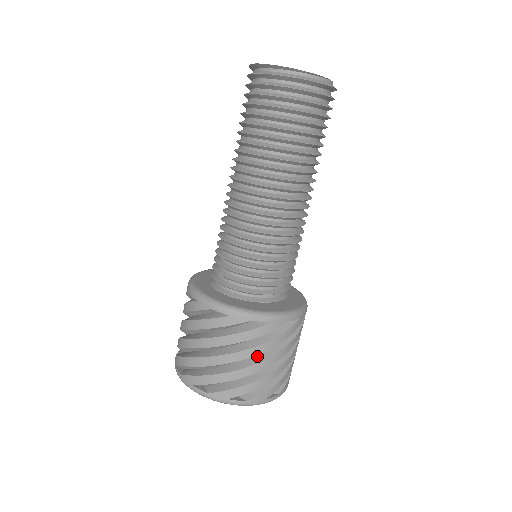
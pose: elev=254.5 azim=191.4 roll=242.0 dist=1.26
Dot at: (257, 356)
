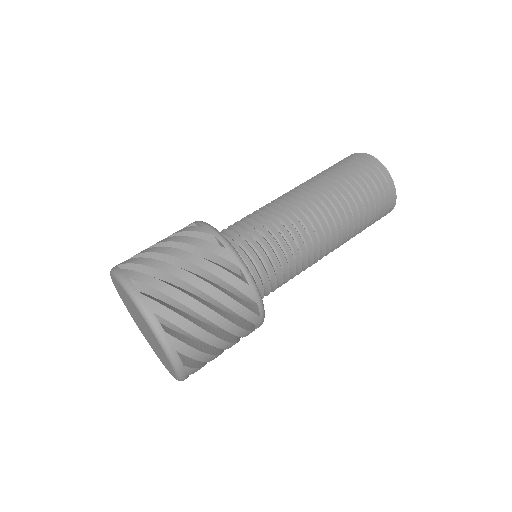
Dot at: occluded
